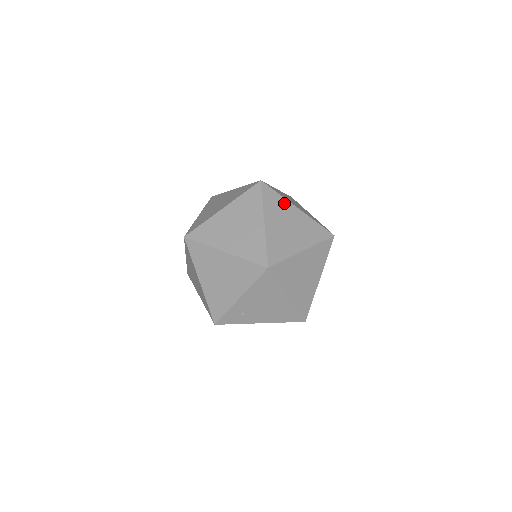
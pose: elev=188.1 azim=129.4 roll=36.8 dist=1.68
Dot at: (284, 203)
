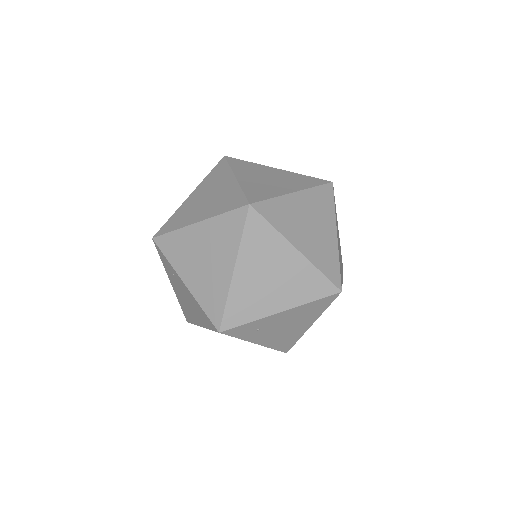
Dot at: occluded
